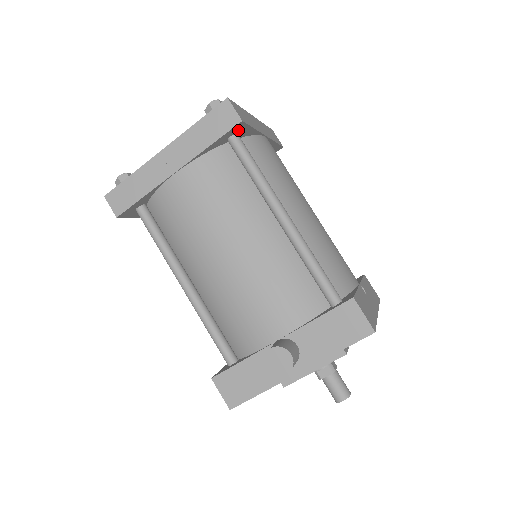
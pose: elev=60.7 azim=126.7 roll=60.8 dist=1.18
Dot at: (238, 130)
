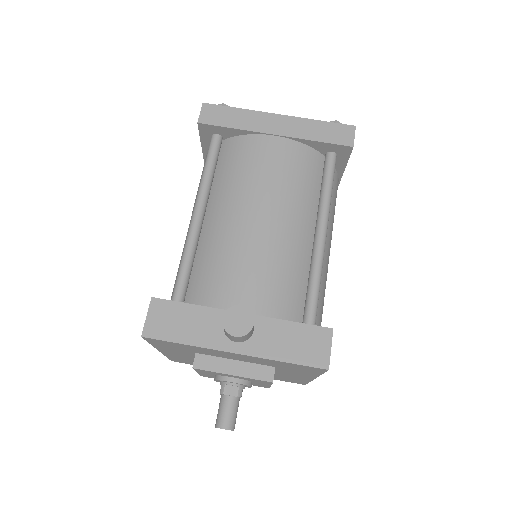
Dot at: (341, 153)
